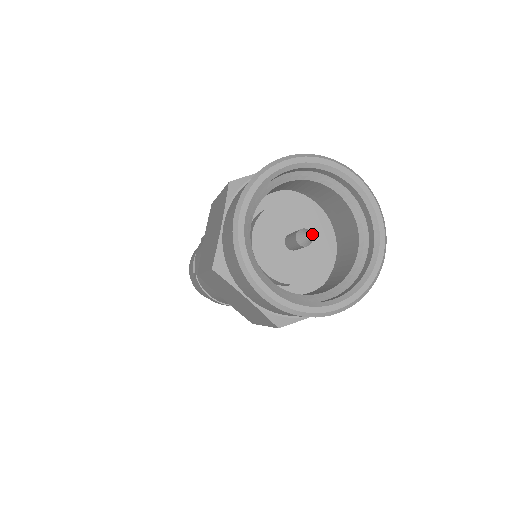
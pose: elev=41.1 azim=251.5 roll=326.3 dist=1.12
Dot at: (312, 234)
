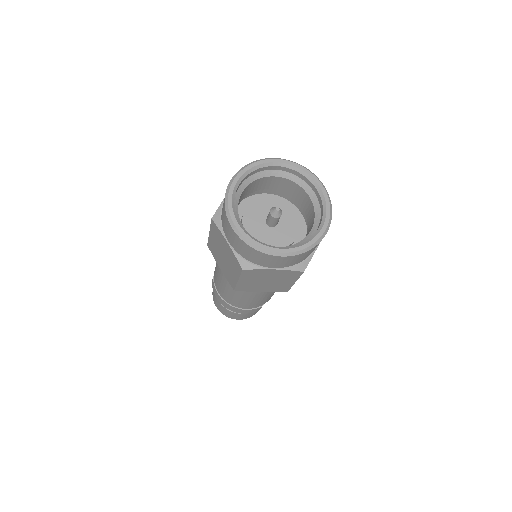
Dot at: (287, 222)
